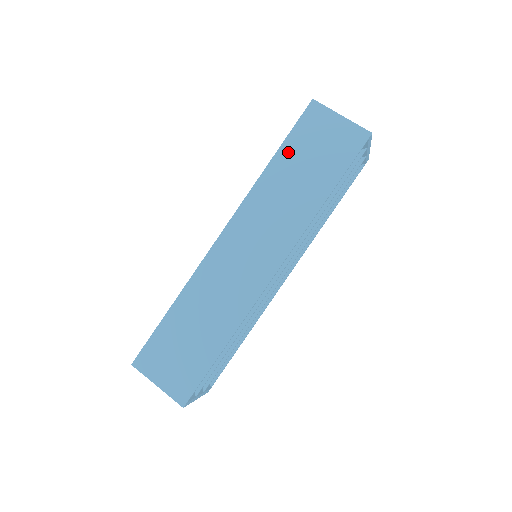
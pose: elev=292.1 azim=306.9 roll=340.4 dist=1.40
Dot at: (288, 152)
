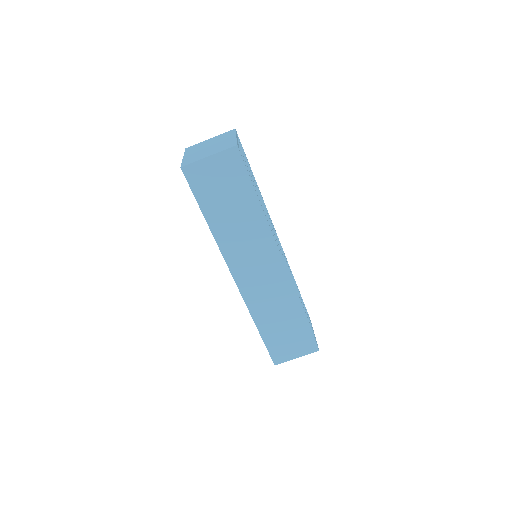
Dot at: (209, 208)
